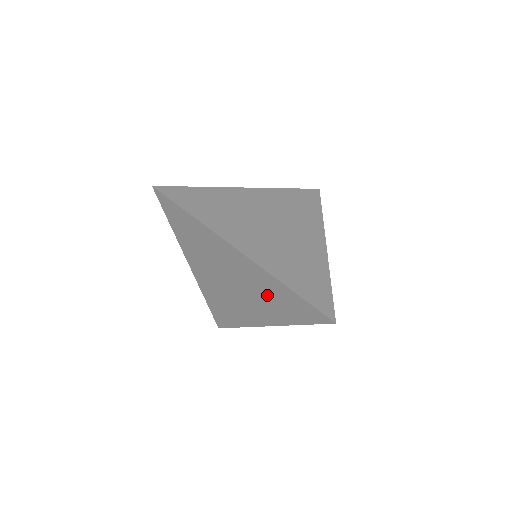
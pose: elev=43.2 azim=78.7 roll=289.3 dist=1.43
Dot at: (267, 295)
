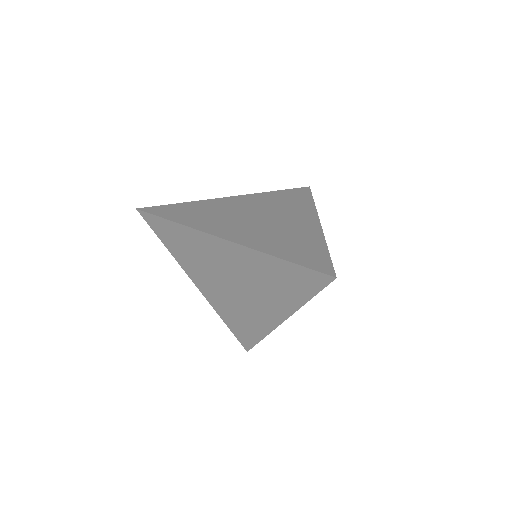
Dot at: (267, 280)
